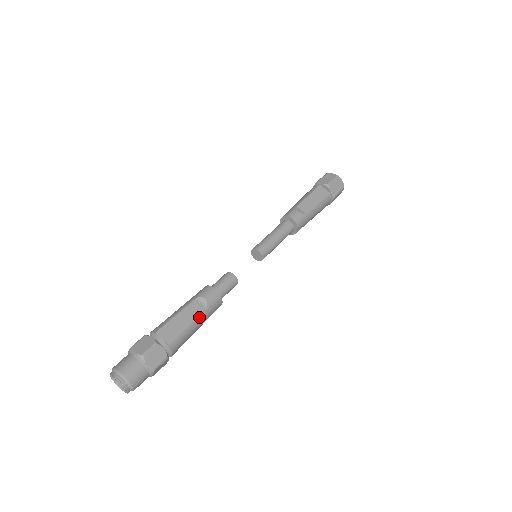
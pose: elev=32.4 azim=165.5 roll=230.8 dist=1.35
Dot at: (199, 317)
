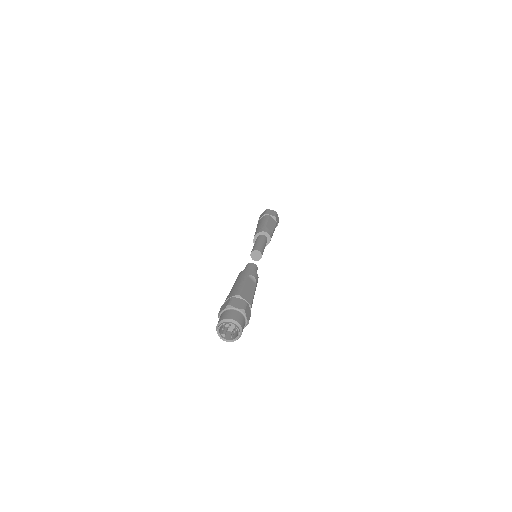
Dot at: (255, 289)
